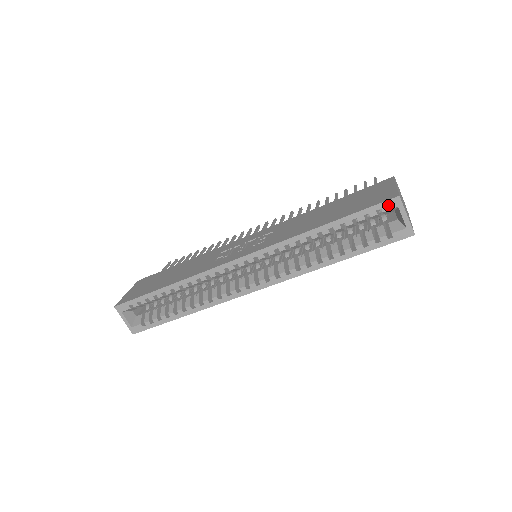
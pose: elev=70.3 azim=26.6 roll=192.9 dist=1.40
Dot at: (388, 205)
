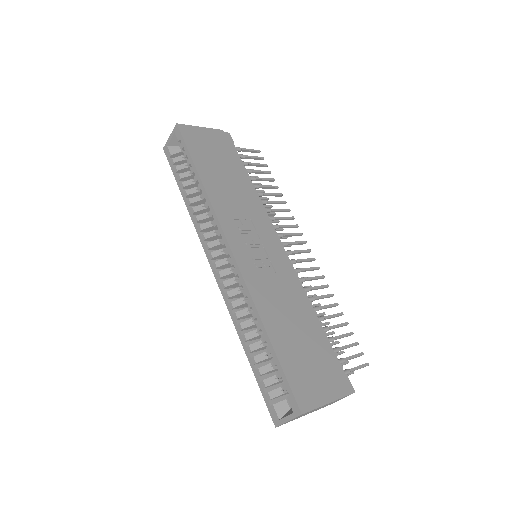
Dot at: (293, 402)
